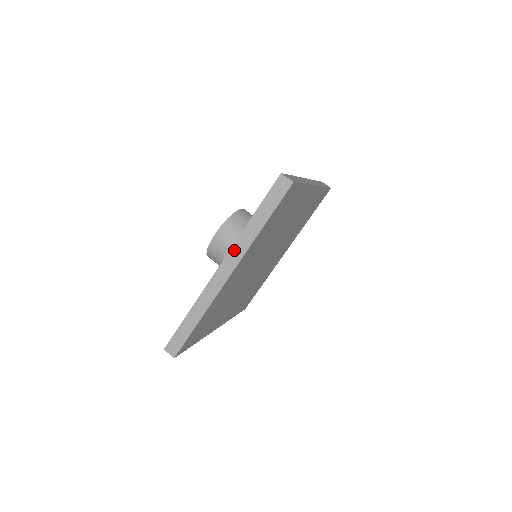
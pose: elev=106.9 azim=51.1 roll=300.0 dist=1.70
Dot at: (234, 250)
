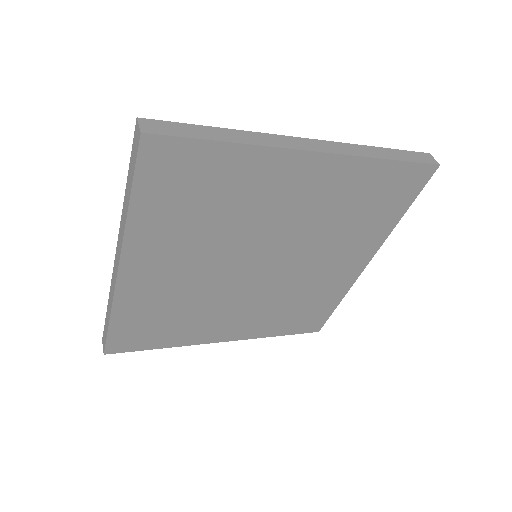
Dot at: (340, 145)
